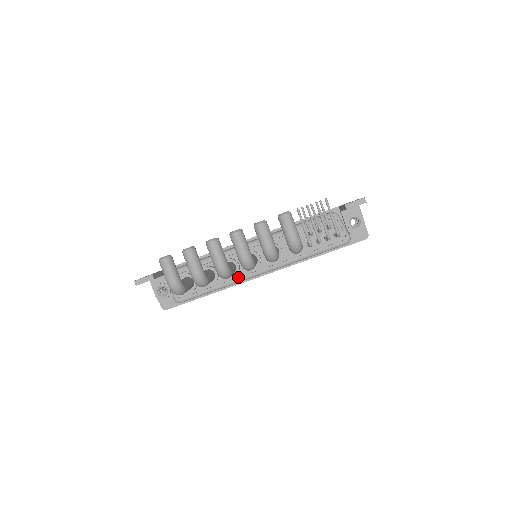
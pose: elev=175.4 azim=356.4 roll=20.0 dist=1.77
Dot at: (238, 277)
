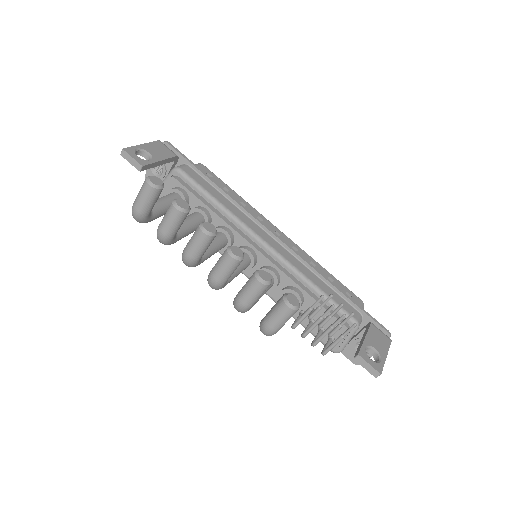
Dot at: occluded
